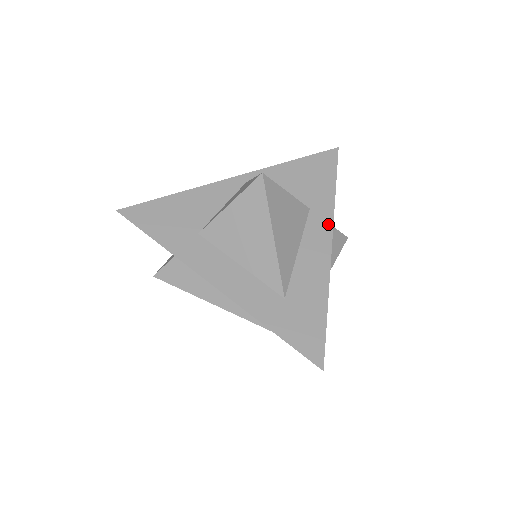
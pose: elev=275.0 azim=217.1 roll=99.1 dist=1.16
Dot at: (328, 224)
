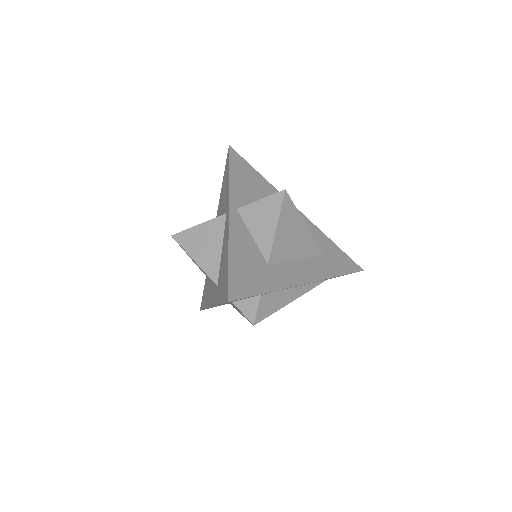
Dot at: occluded
